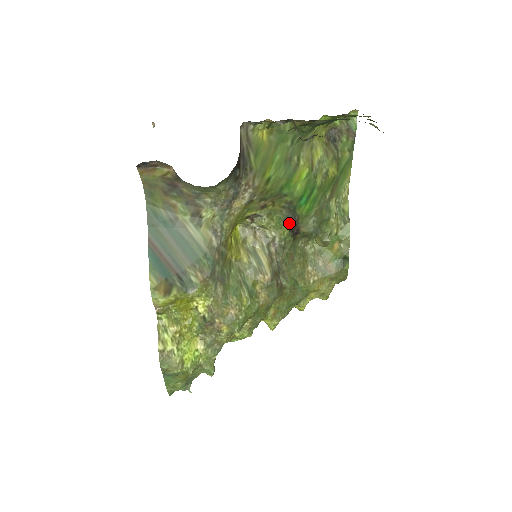
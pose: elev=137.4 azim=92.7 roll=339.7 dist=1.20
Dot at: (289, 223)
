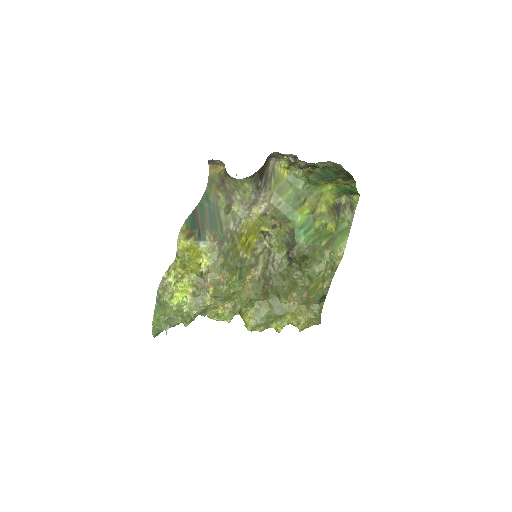
Dot at: (288, 247)
